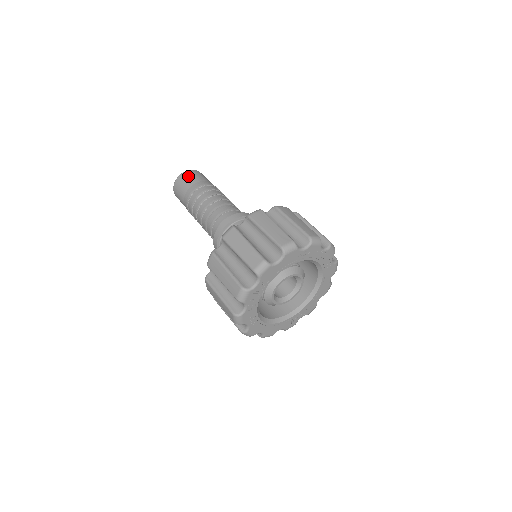
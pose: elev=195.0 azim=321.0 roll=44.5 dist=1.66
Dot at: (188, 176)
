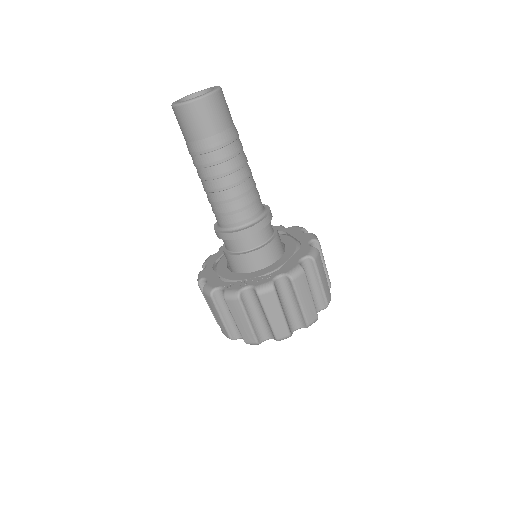
Dot at: (222, 105)
